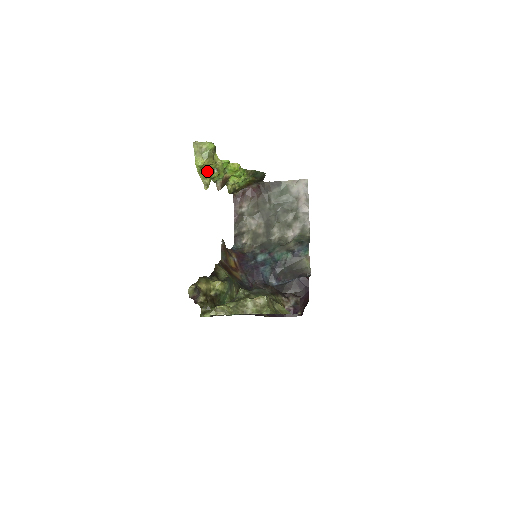
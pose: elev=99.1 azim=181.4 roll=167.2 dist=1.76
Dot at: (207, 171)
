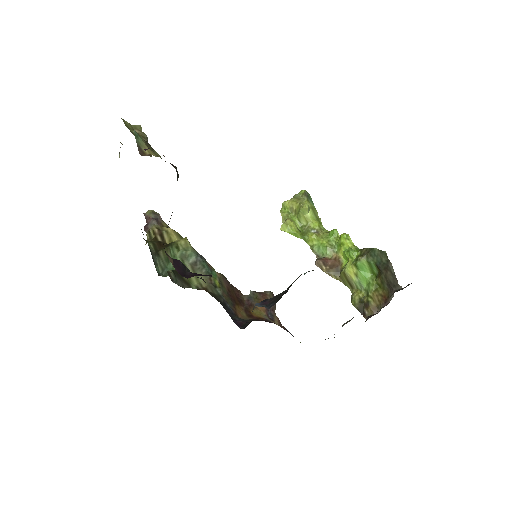
Dot at: (302, 228)
